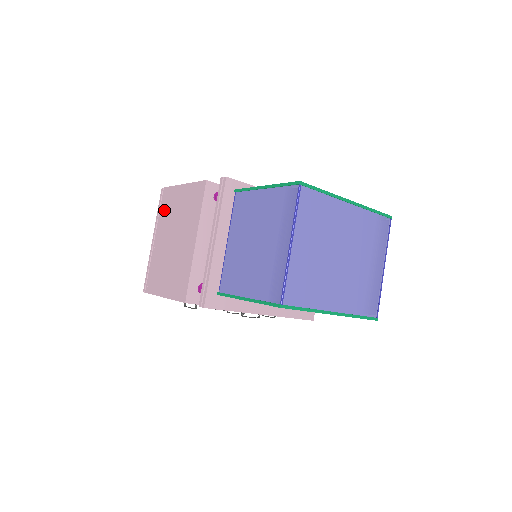
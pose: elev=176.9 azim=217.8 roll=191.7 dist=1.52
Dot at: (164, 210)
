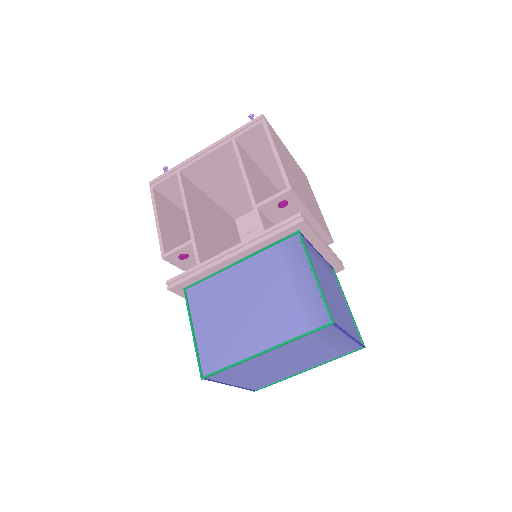
Dot at: occluded
